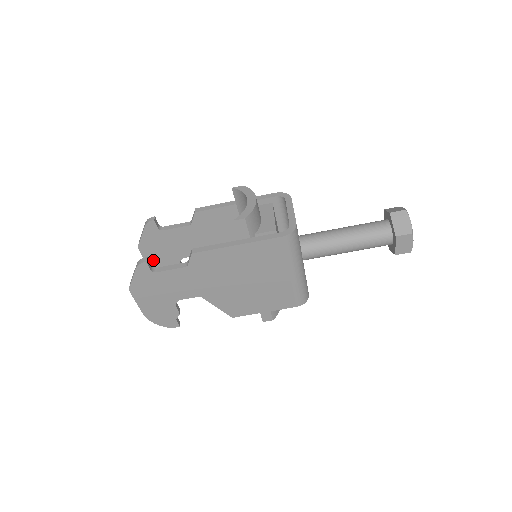
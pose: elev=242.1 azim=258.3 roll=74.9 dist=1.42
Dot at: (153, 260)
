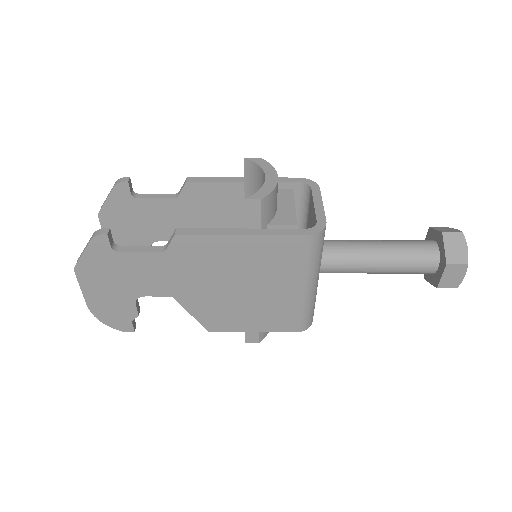
Dot at: (115, 236)
